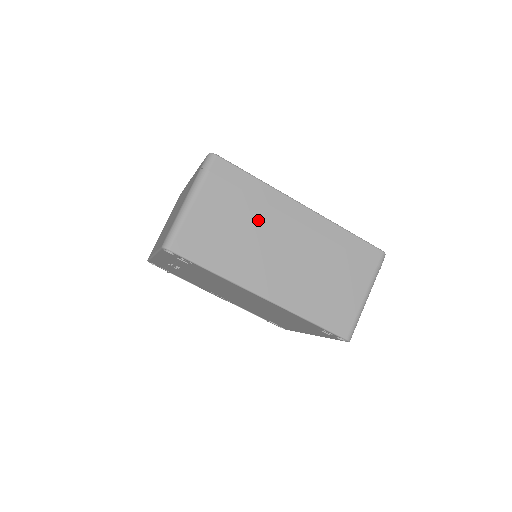
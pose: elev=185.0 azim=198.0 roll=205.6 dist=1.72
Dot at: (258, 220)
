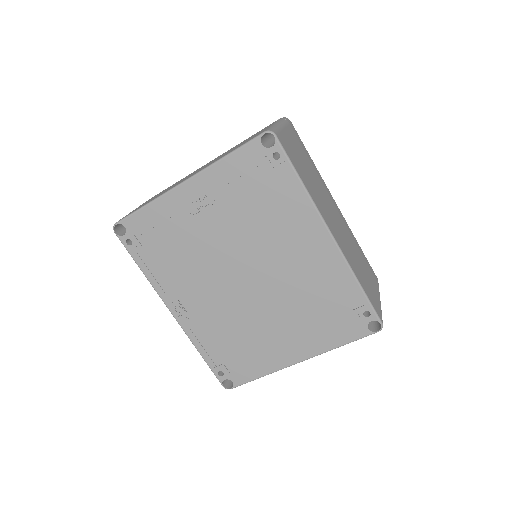
Dot at: (318, 181)
